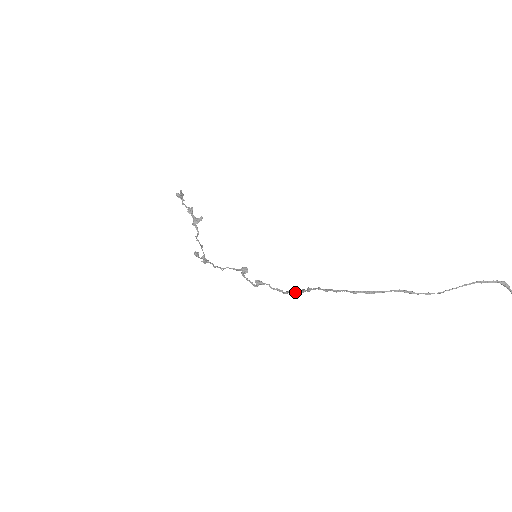
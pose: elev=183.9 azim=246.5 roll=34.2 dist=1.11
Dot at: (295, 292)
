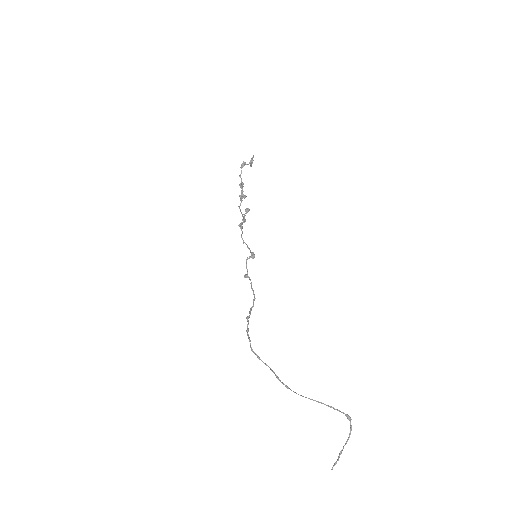
Dot at: (252, 306)
